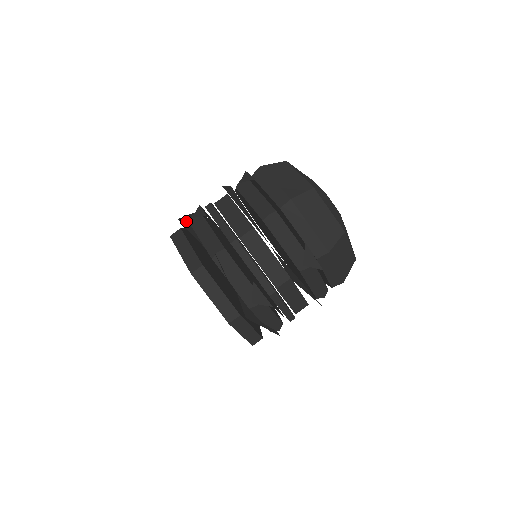
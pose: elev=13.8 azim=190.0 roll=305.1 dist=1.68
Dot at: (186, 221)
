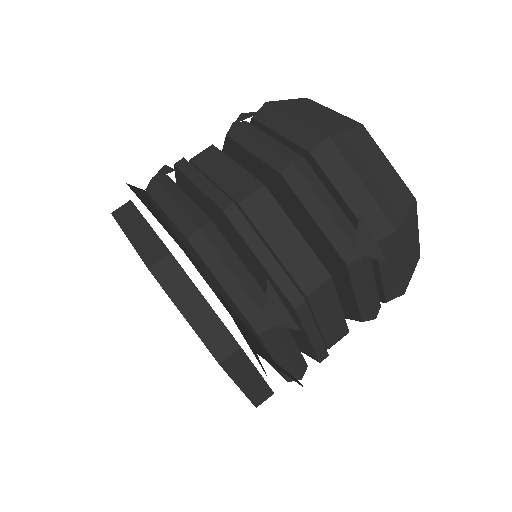
Dot at: (141, 194)
